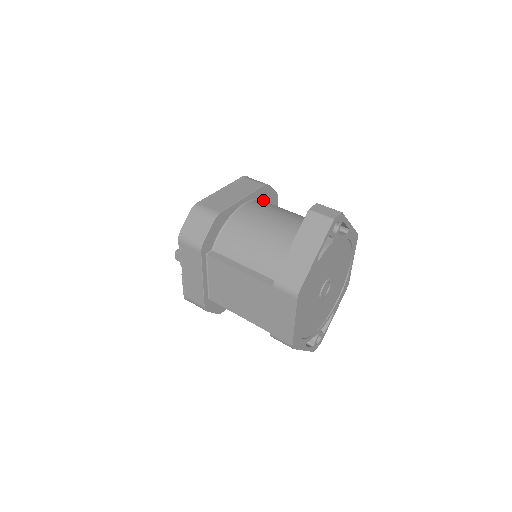
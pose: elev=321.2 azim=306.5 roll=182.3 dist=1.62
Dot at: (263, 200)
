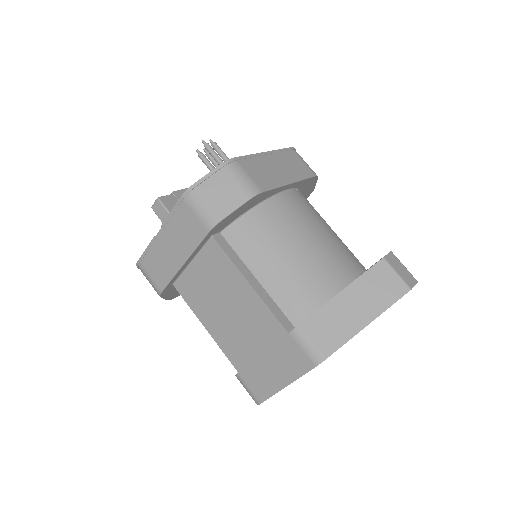
Dot at: (301, 191)
